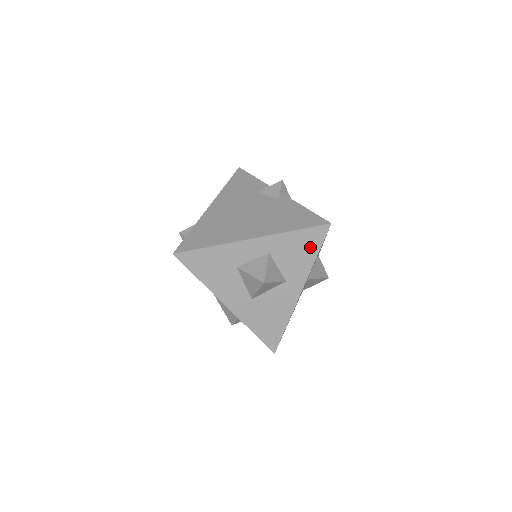
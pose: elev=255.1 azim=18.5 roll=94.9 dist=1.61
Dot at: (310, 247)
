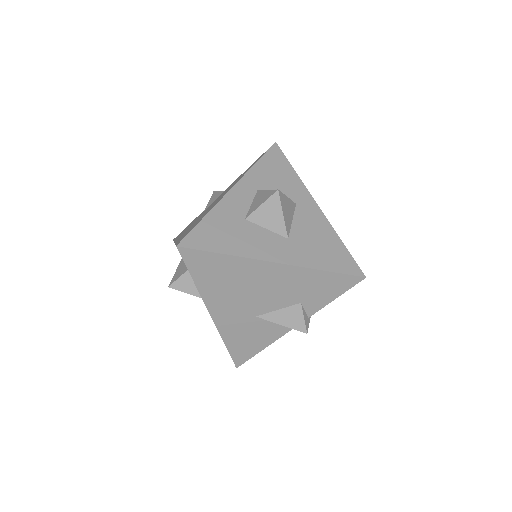
Dot at: (282, 167)
